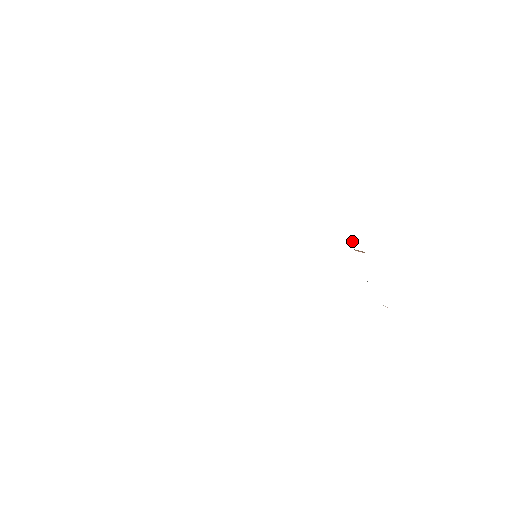
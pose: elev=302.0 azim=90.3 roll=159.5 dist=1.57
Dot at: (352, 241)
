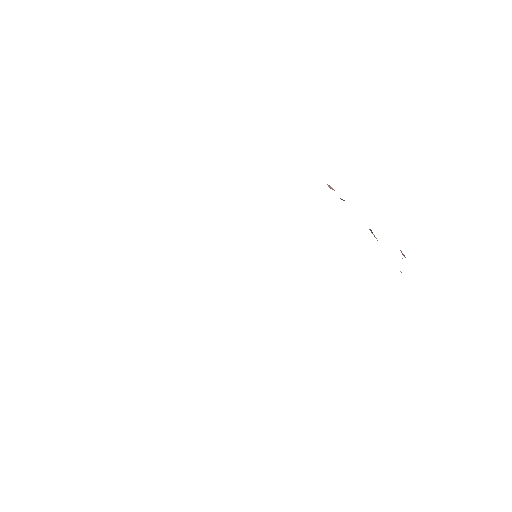
Dot at: (332, 189)
